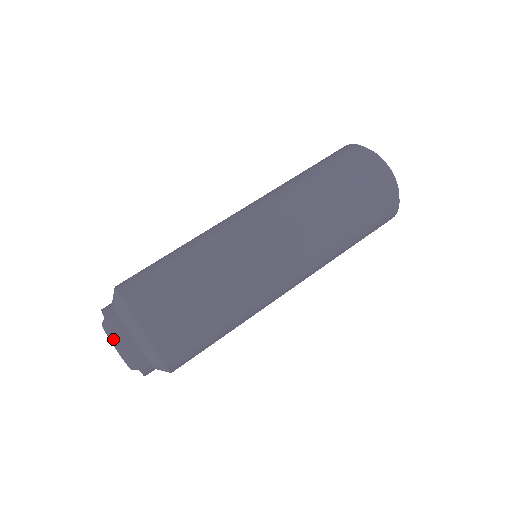
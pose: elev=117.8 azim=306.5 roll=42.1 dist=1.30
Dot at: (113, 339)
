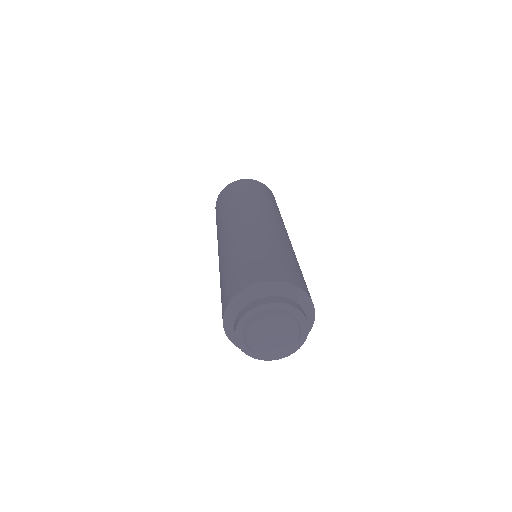
Dot at: (276, 313)
